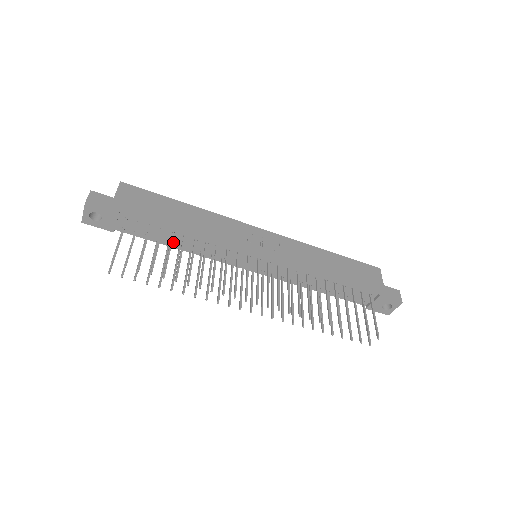
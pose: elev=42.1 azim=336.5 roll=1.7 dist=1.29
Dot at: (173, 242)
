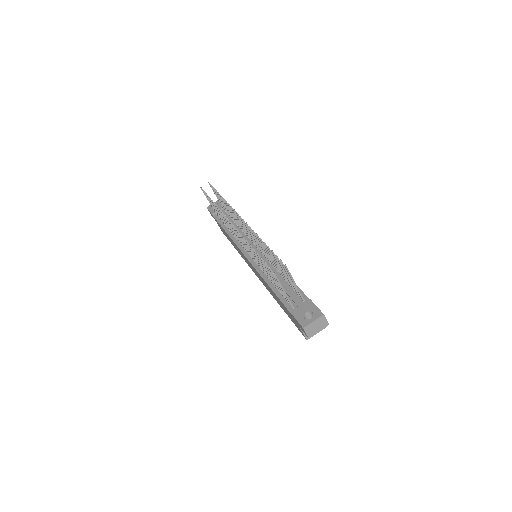
Dot at: occluded
